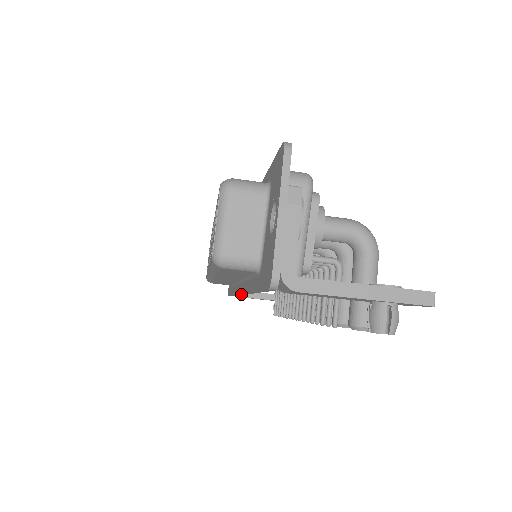
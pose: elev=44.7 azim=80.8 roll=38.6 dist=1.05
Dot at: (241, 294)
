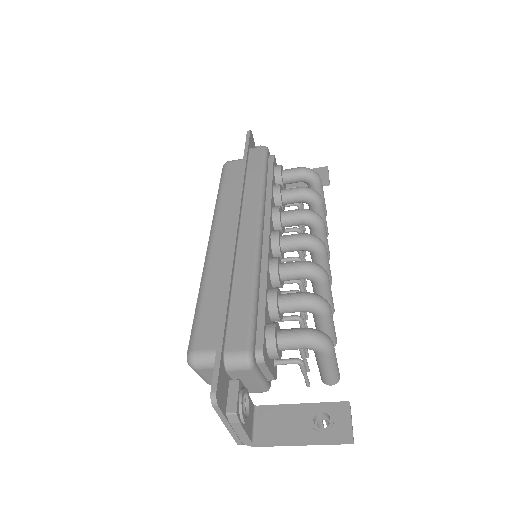
Dot at: occluded
